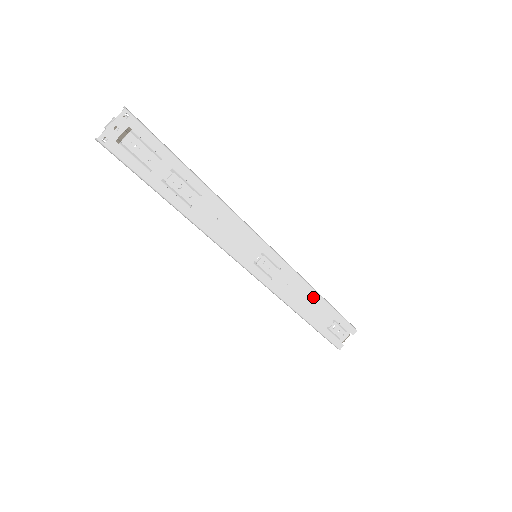
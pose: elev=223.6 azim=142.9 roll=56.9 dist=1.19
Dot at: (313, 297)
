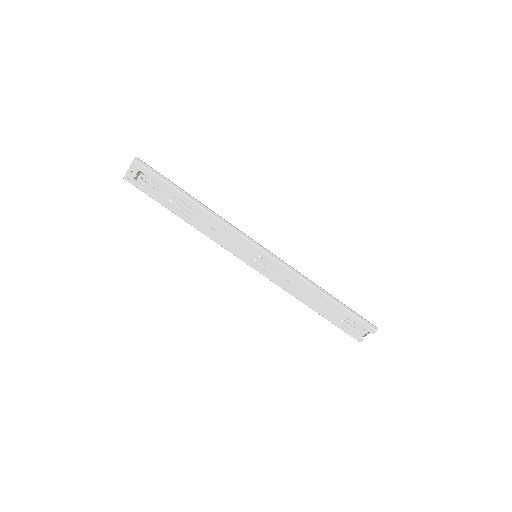
Dot at: (318, 295)
